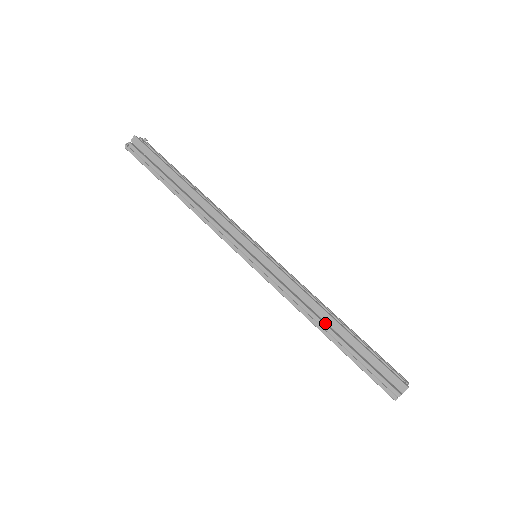
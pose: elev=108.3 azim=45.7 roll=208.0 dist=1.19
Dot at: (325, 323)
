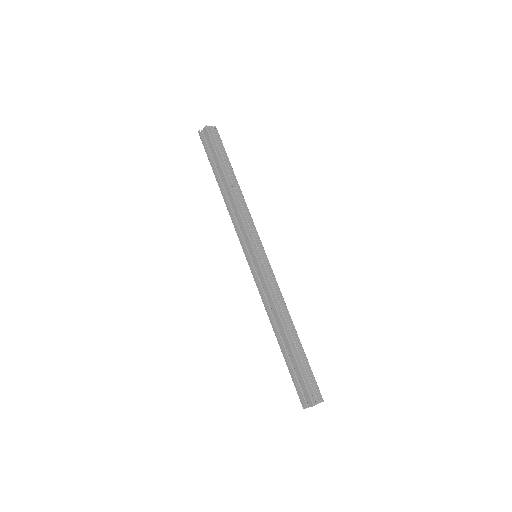
Dot at: (280, 330)
